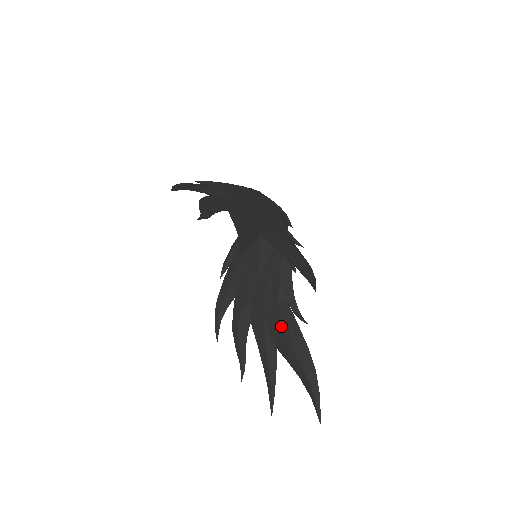
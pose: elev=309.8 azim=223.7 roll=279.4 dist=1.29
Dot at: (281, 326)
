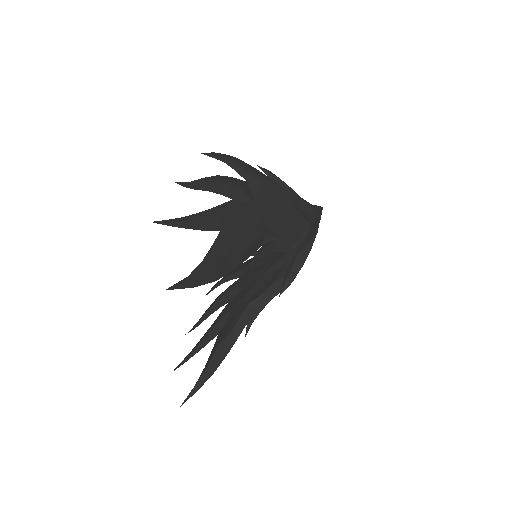
Dot at: (233, 322)
